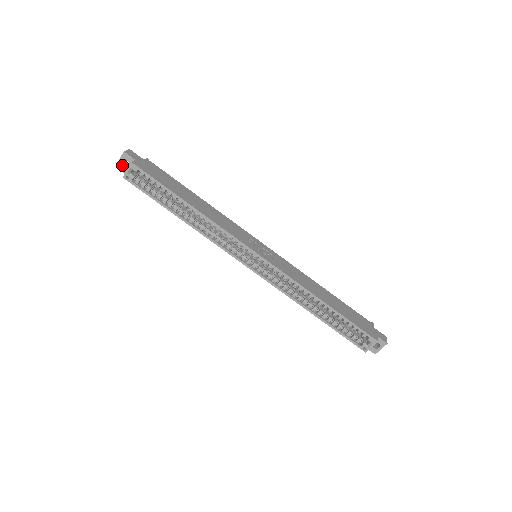
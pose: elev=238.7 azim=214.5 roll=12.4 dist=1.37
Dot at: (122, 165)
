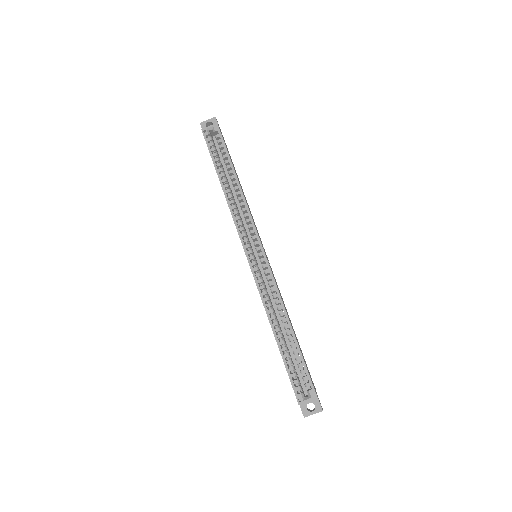
Dot at: (206, 125)
